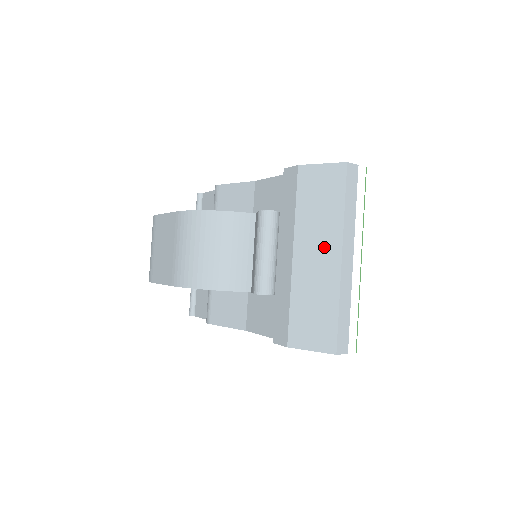
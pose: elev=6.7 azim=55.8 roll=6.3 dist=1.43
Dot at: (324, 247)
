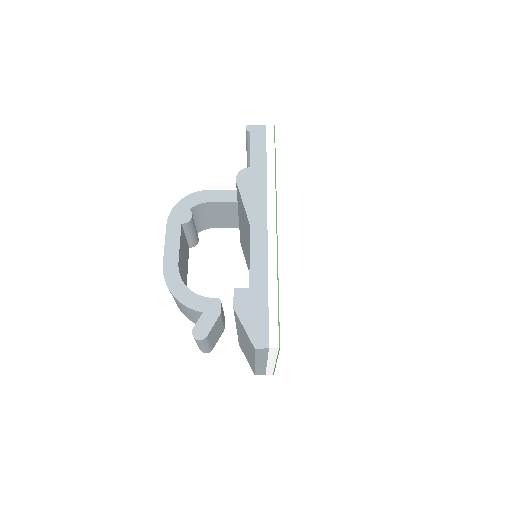
Dot at: (248, 350)
